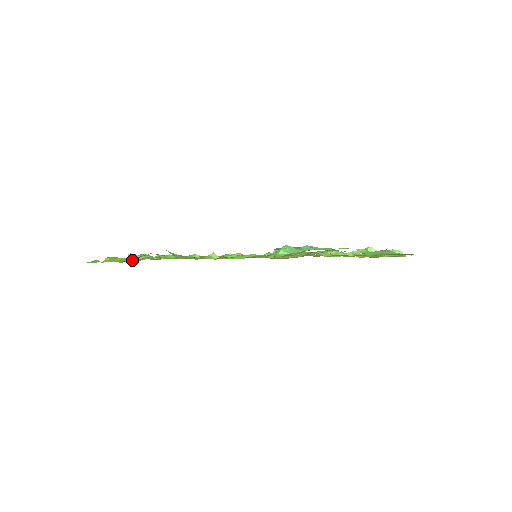
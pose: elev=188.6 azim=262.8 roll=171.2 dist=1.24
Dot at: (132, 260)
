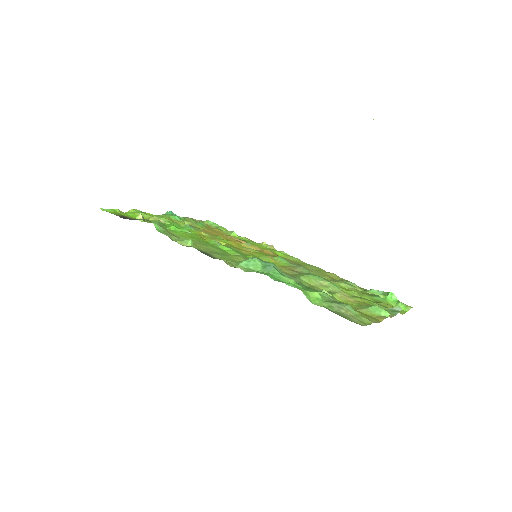
Dot at: (139, 220)
